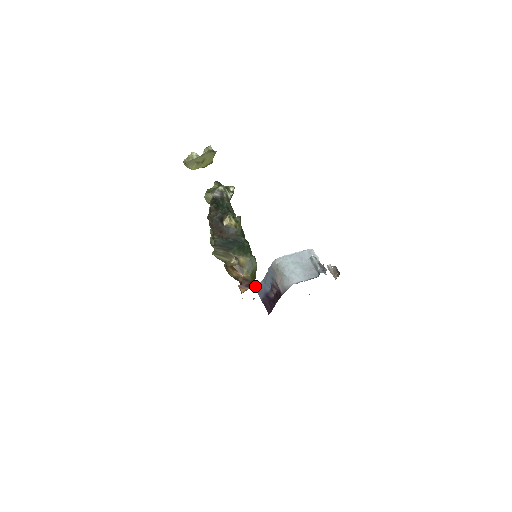
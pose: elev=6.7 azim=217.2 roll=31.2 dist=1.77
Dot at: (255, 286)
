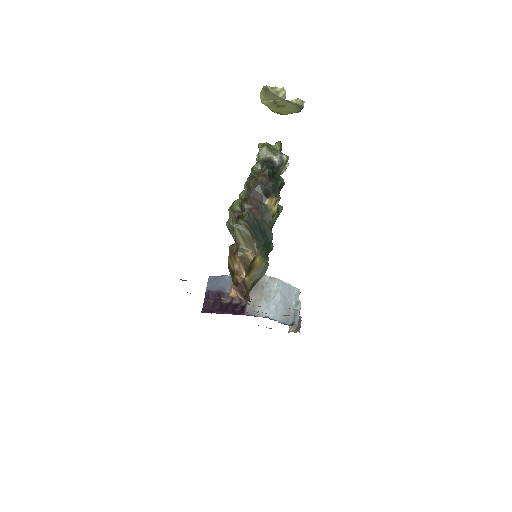
Dot at: occluded
